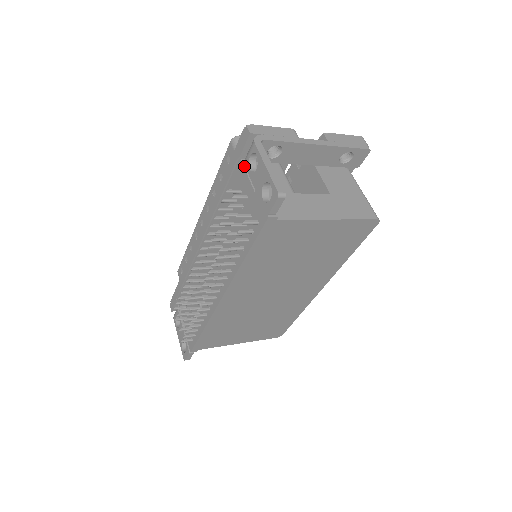
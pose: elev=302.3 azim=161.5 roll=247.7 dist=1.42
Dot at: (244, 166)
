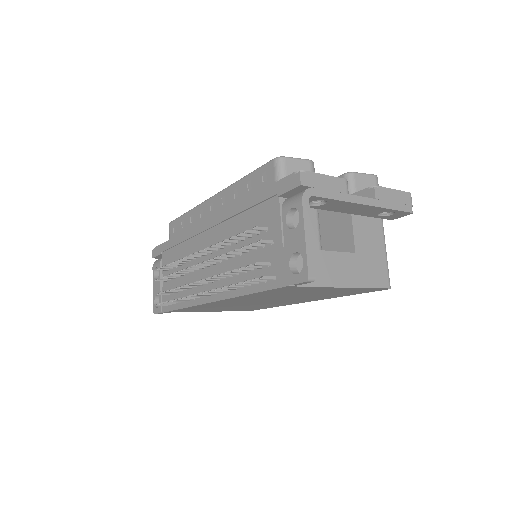
Dot at: (281, 208)
